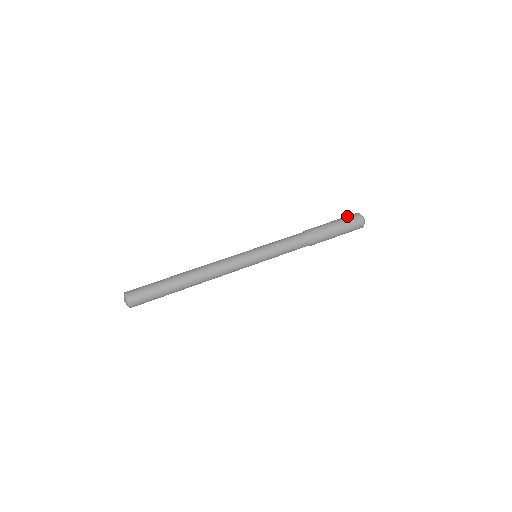
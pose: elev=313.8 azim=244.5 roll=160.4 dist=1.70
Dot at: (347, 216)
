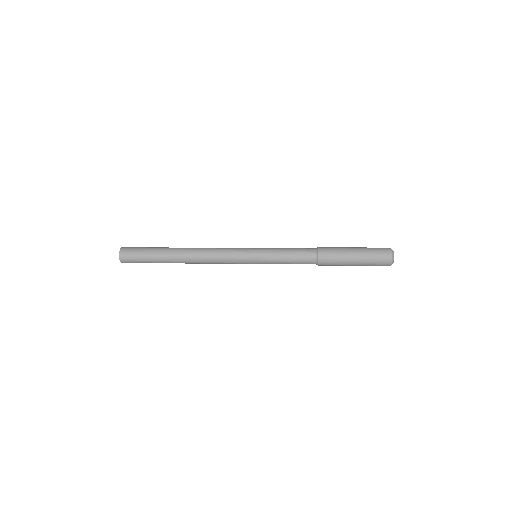
Dot at: occluded
